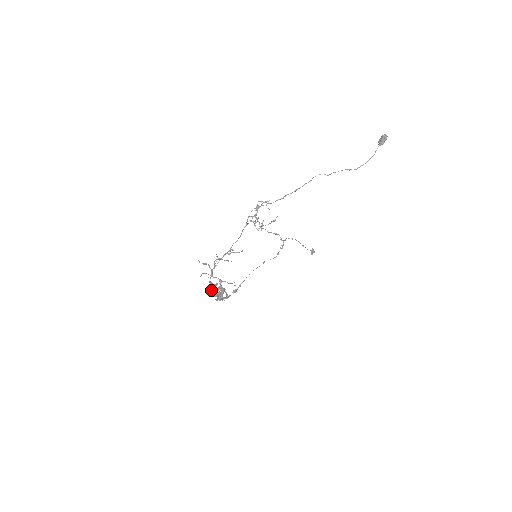
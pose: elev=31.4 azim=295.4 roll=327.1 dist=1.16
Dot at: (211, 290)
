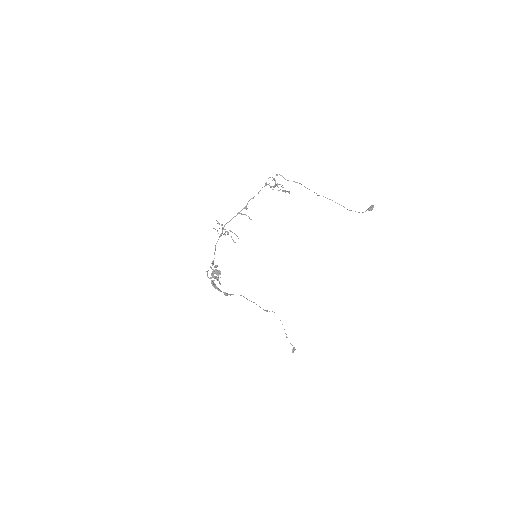
Dot at: occluded
